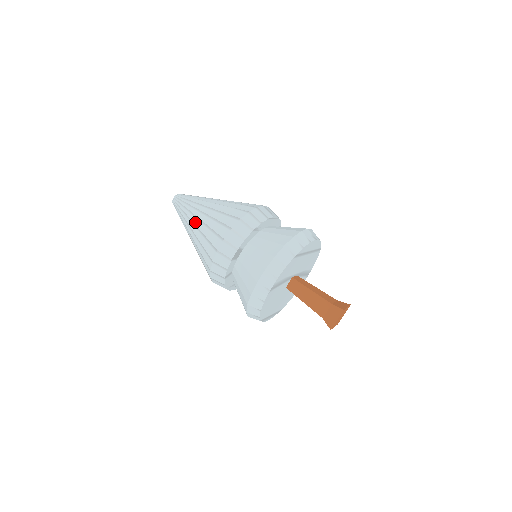
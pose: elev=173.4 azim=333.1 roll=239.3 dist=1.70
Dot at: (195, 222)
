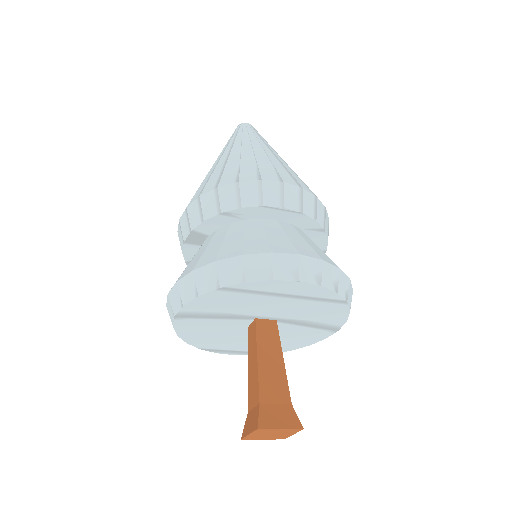
Dot at: occluded
